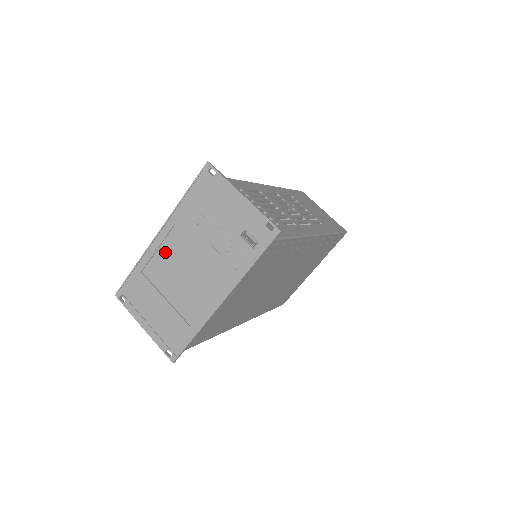
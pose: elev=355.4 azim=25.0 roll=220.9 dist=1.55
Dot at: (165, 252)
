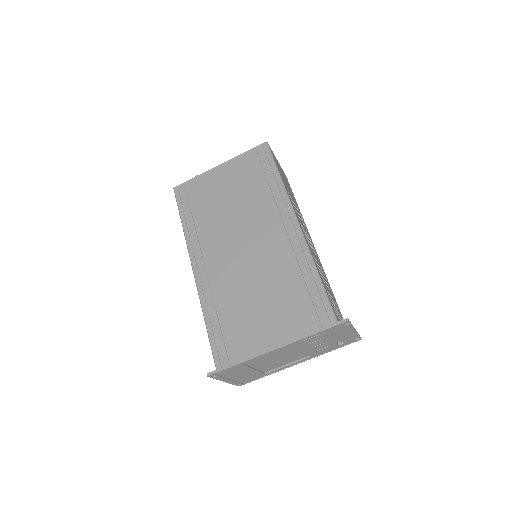
Dot at: (271, 353)
